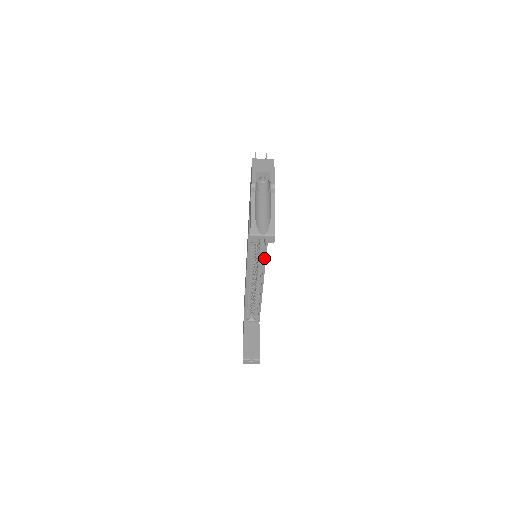
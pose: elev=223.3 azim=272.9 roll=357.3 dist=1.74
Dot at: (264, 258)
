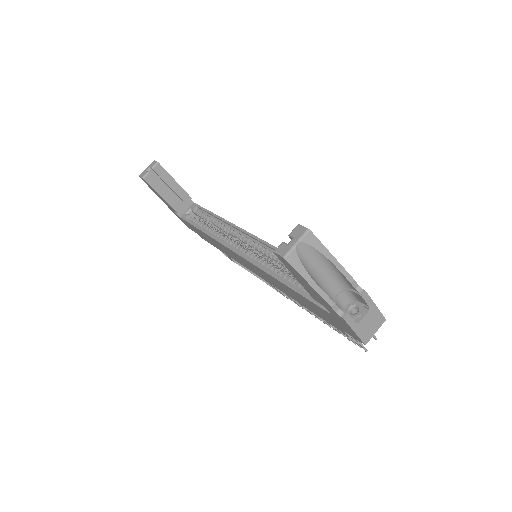
Dot at: (243, 232)
